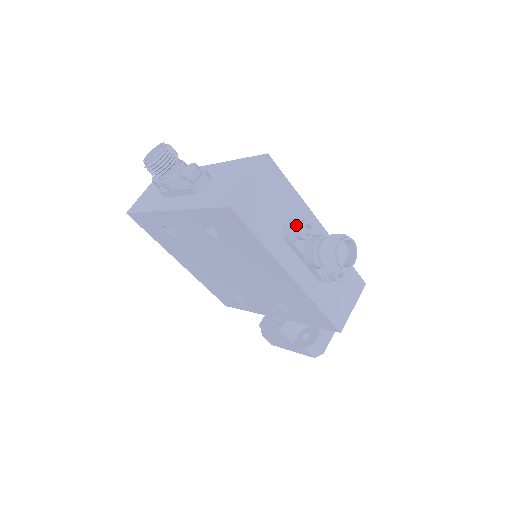
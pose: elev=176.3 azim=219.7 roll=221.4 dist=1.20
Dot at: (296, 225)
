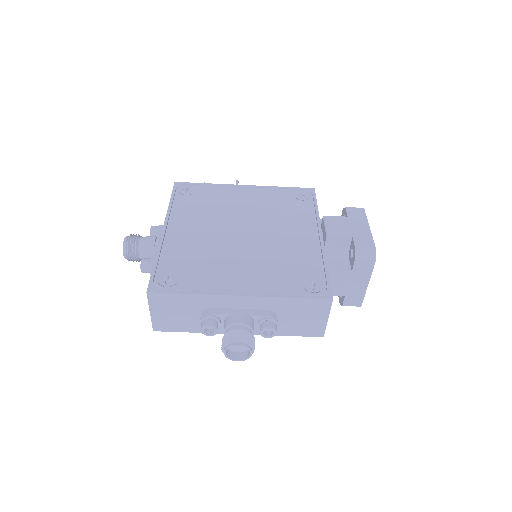
Dot at: (201, 327)
